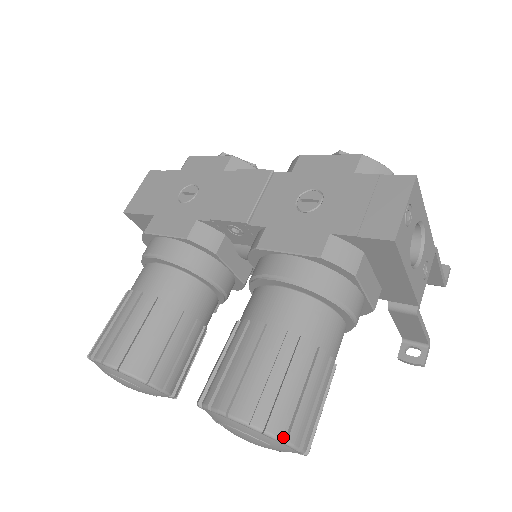
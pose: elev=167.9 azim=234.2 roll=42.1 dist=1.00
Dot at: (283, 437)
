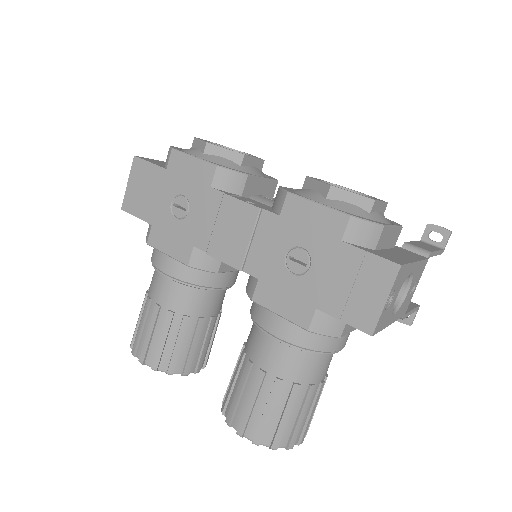
Dot at: (285, 446)
